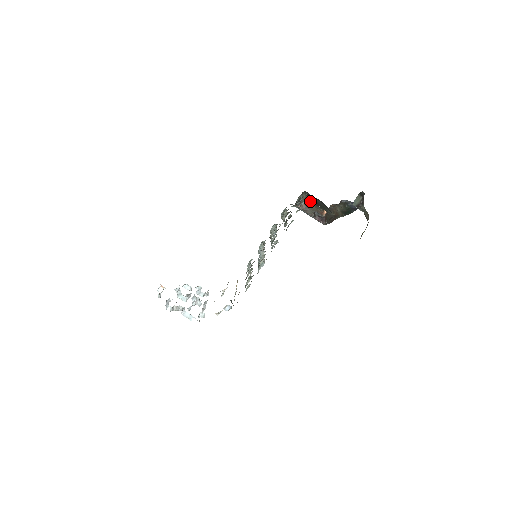
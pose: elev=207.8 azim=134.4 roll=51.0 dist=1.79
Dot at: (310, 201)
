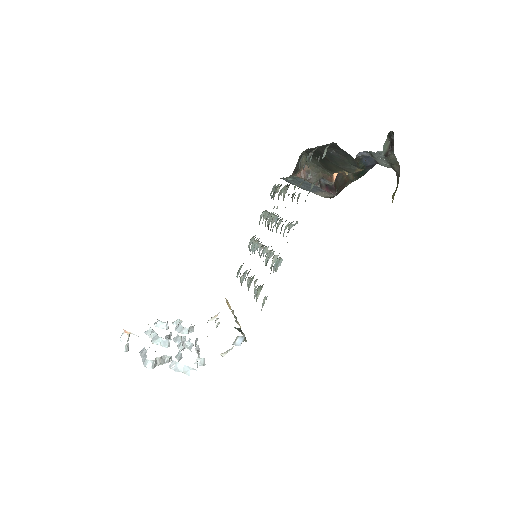
Dot at: (313, 164)
